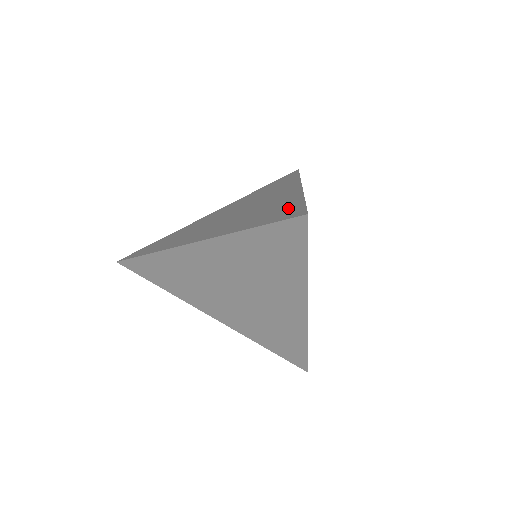
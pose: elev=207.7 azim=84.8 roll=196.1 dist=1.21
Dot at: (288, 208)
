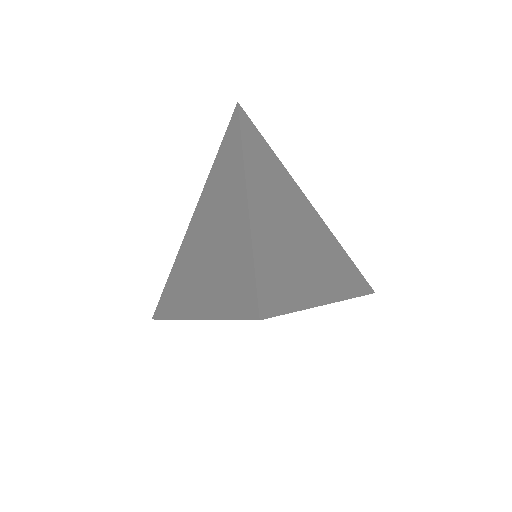
Dot at: (243, 277)
